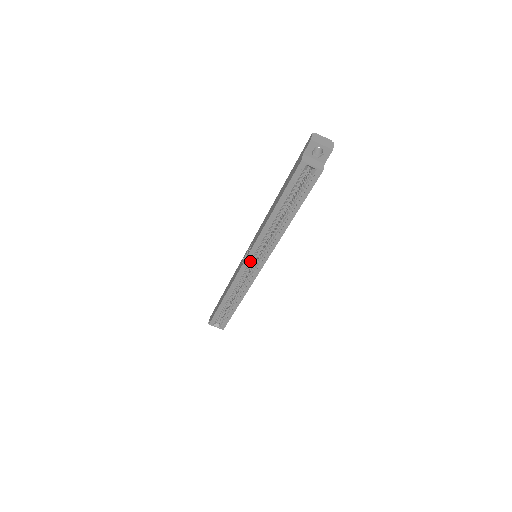
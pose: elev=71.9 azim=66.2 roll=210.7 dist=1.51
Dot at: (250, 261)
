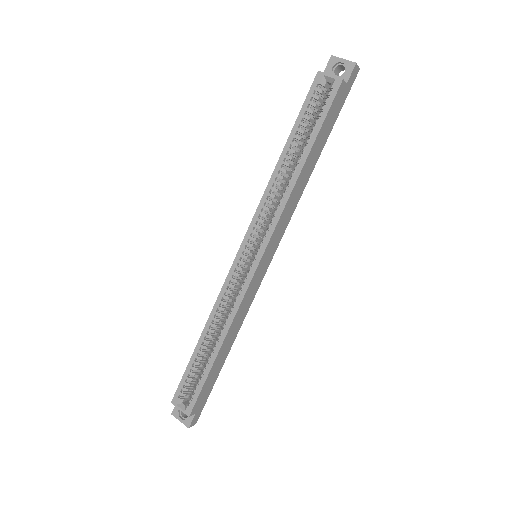
Dot at: (245, 251)
